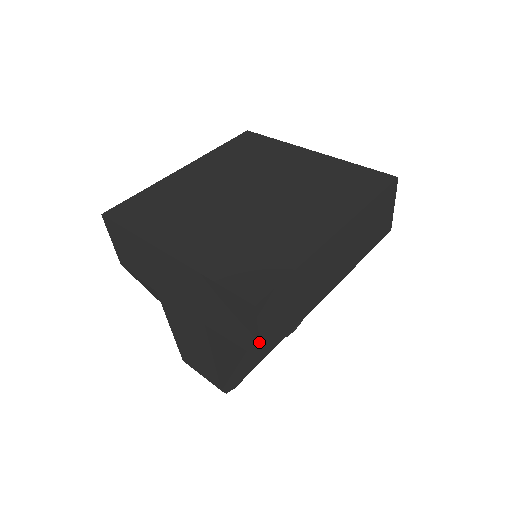
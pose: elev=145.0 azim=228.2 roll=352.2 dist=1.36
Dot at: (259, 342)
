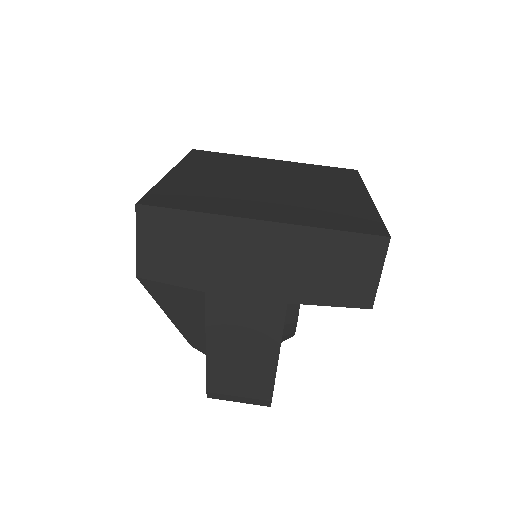
Dot at: (378, 285)
